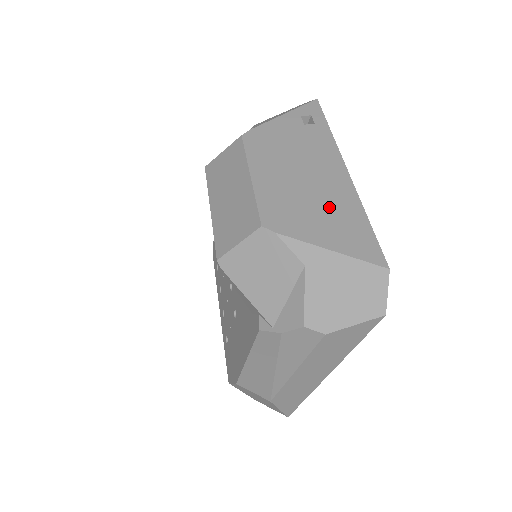
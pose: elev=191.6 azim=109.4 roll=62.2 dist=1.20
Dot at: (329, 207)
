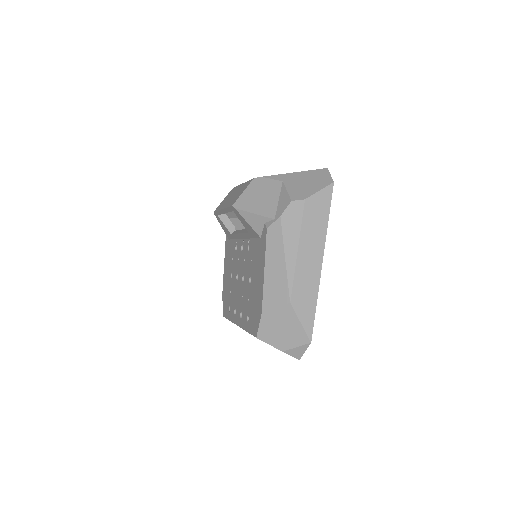
Dot at: occluded
